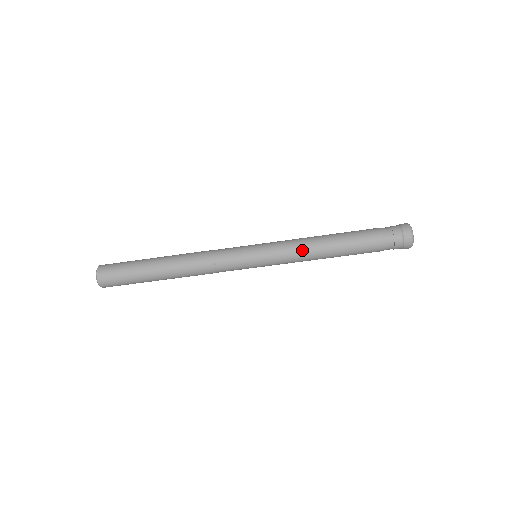
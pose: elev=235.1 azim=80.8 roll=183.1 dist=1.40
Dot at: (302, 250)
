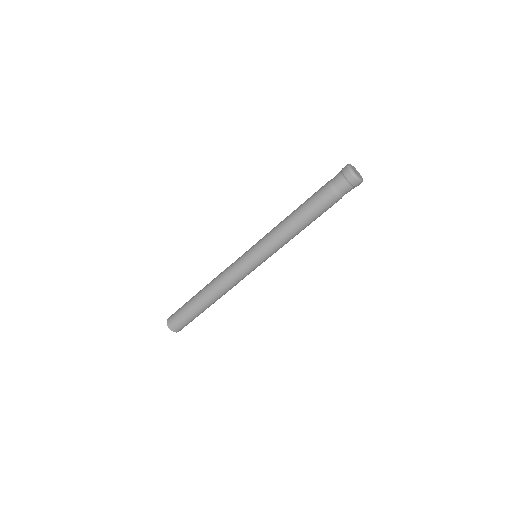
Dot at: (279, 233)
